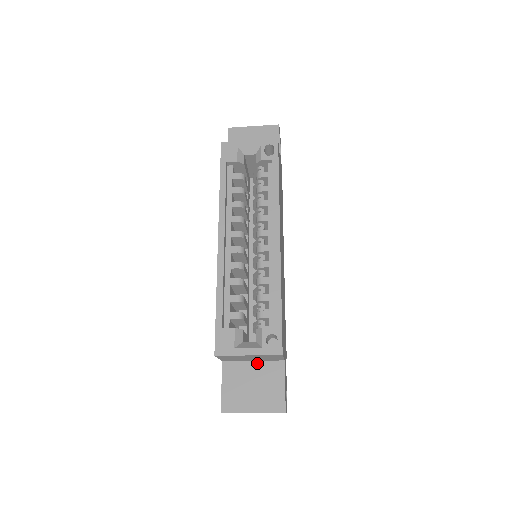
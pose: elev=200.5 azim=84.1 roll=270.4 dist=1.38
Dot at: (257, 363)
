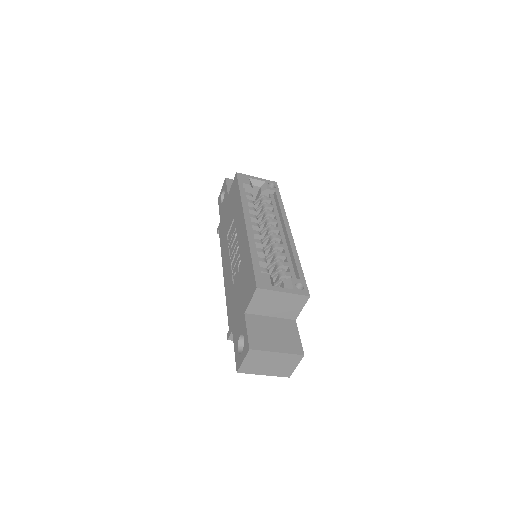
Dot at: (274, 318)
